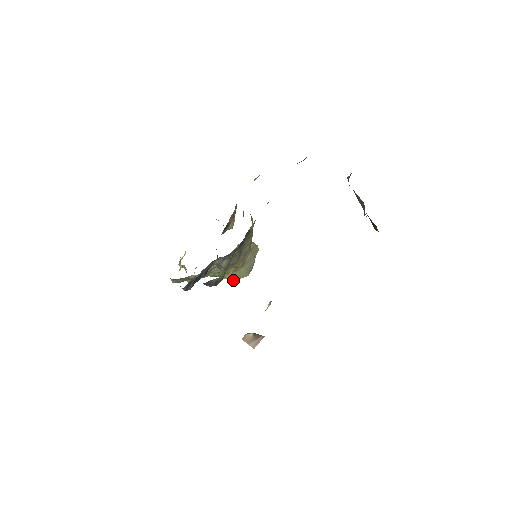
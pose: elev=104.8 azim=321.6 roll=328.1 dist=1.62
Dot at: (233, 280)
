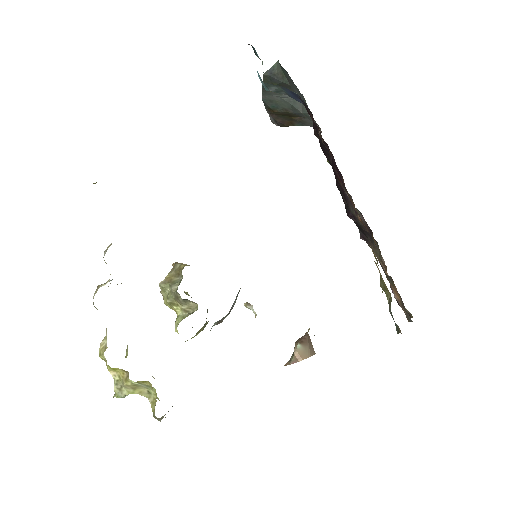
Dot at: occluded
